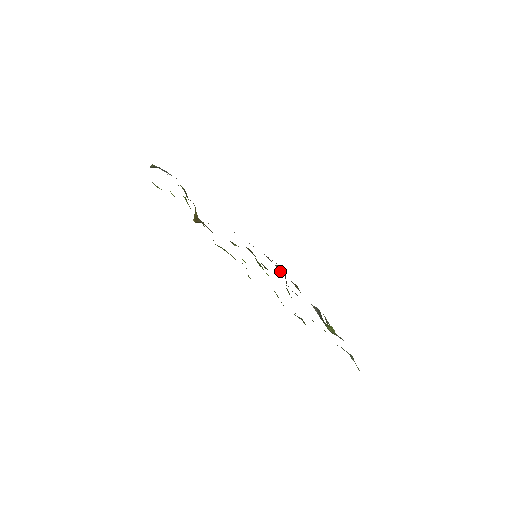
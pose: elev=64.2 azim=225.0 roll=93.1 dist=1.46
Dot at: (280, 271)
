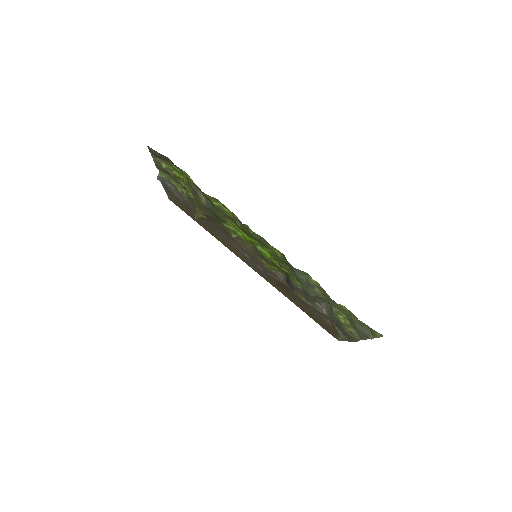
Dot at: (282, 282)
